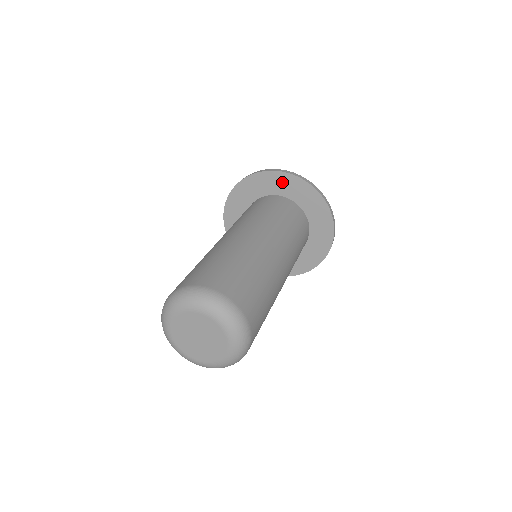
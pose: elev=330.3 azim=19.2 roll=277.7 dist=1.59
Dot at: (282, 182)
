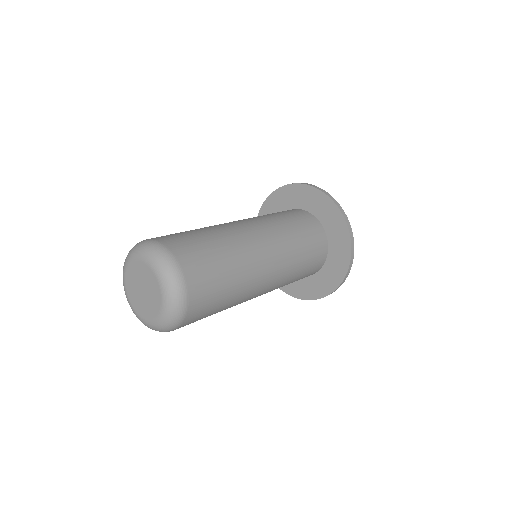
Dot at: (314, 199)
